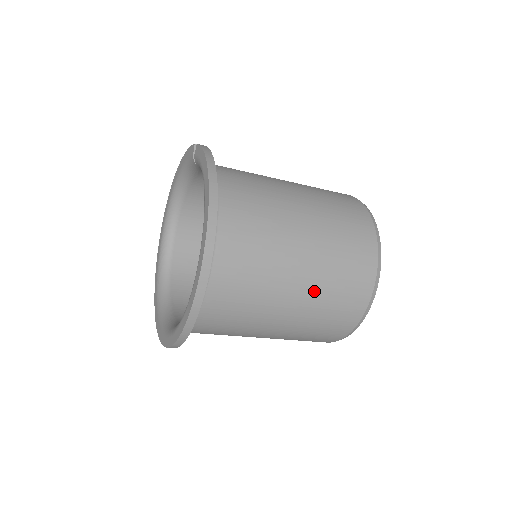
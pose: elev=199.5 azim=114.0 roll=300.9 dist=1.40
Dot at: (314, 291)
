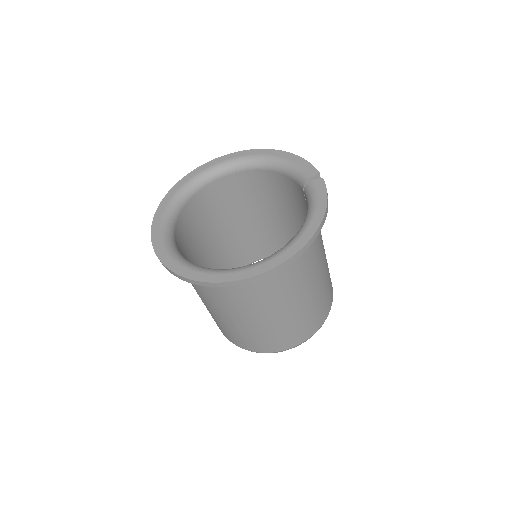
Dot at: (272, 325)
